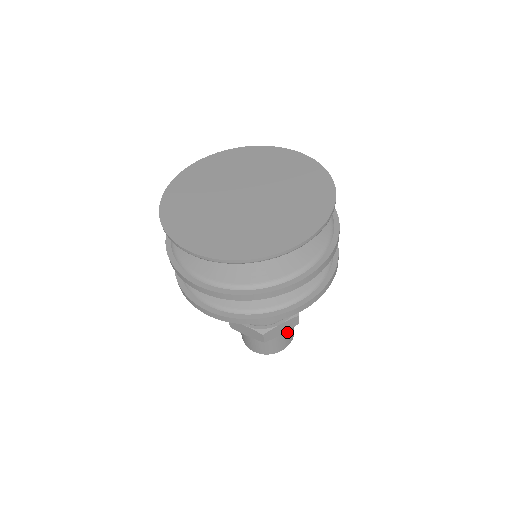
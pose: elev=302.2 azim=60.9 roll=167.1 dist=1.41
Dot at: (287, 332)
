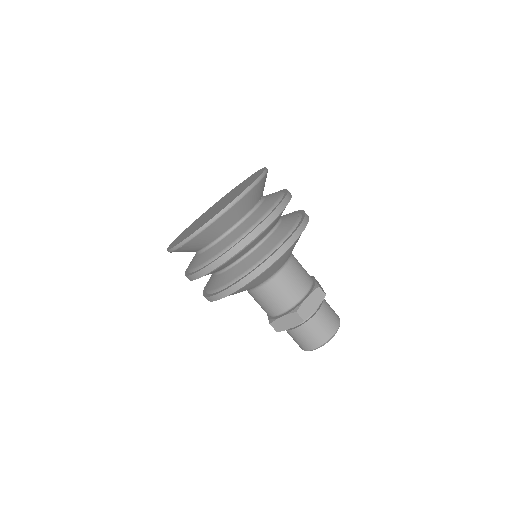
Dot at: (325, 312)
